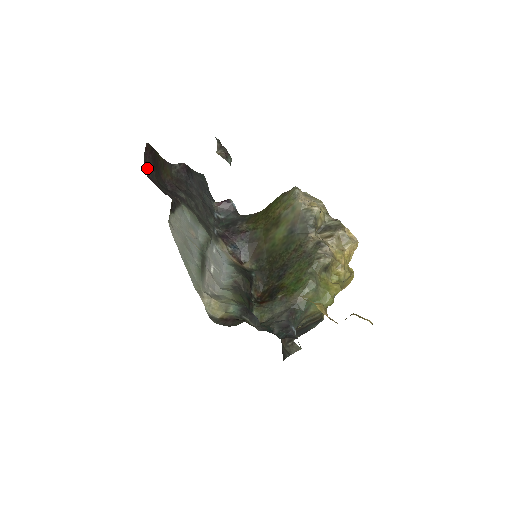
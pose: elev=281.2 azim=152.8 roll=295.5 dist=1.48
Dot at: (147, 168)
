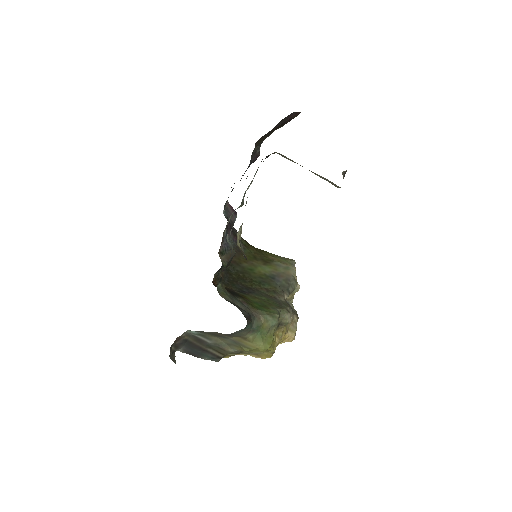
Dot at: (283, 119)
